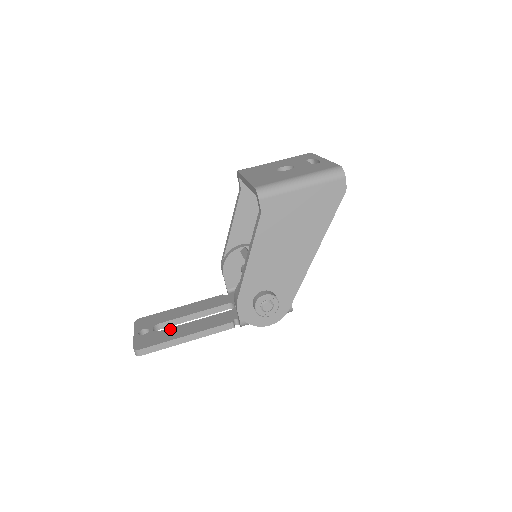
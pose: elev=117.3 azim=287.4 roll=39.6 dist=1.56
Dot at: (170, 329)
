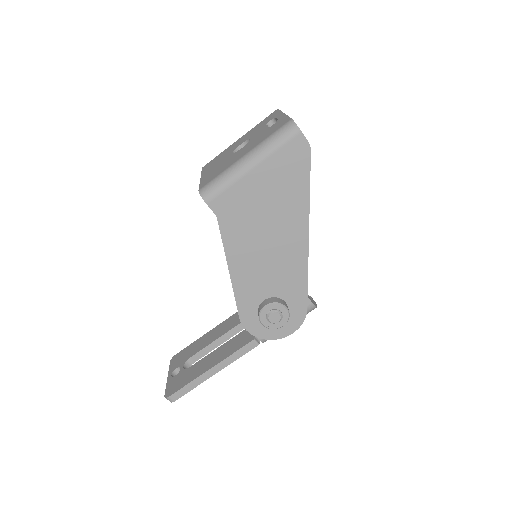
Dot at: (197, 363)
